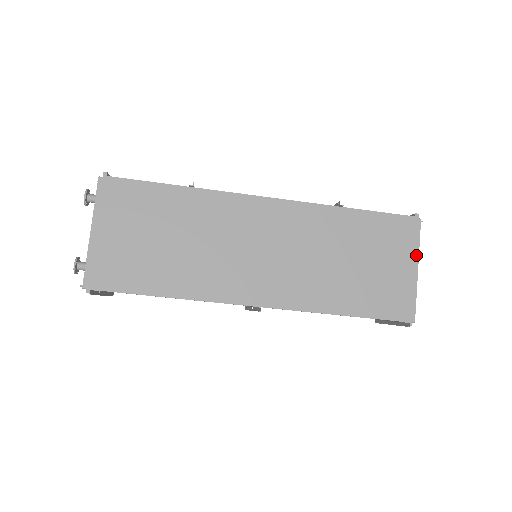
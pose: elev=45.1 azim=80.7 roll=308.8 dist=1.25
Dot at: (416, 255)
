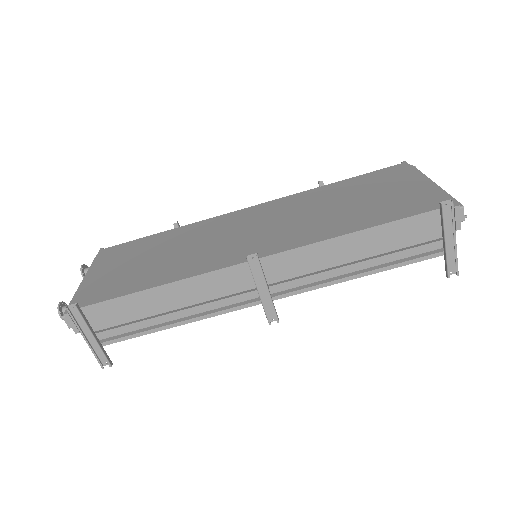
Dot at: occluded
